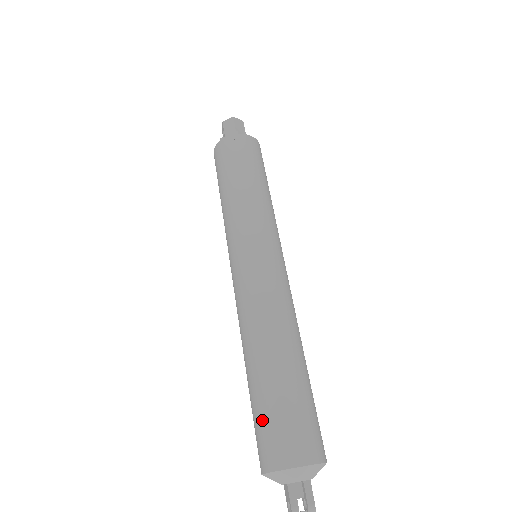
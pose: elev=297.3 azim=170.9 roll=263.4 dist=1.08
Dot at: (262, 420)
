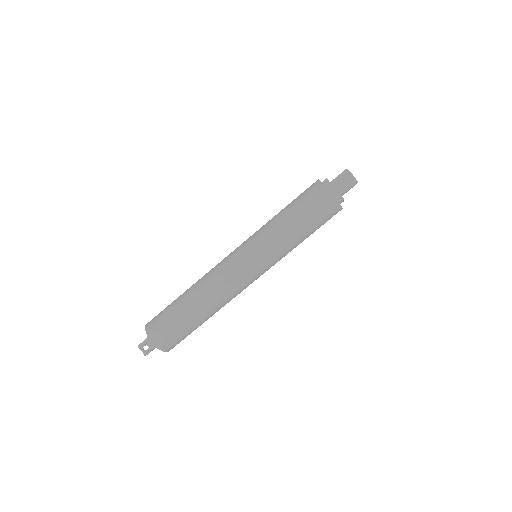
Dot at: (164, 312)
